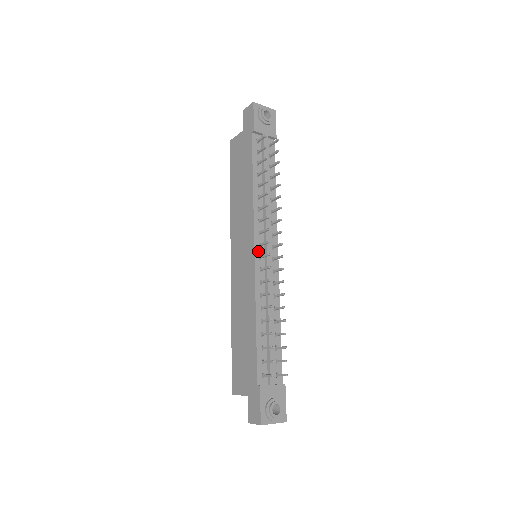
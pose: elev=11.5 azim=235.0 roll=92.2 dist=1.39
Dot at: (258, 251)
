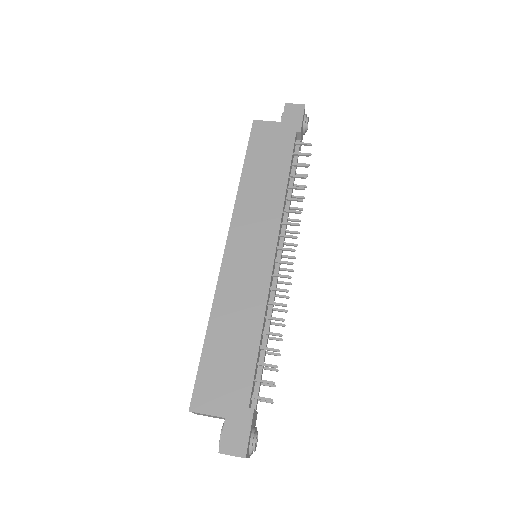
Dot at: (276, 254)
